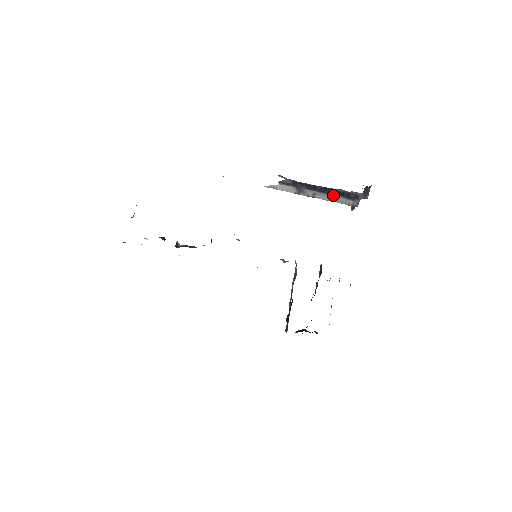
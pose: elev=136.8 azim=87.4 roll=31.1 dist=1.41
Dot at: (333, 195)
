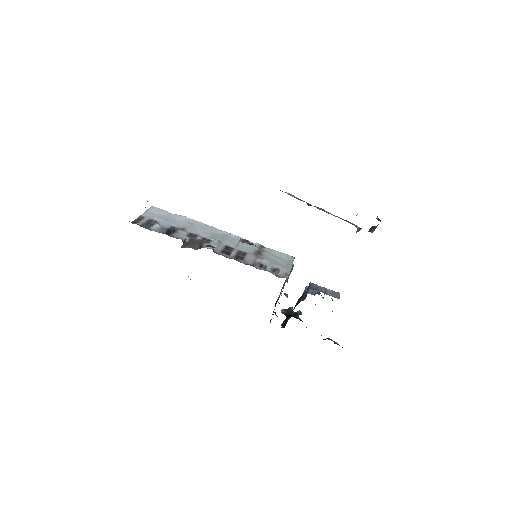
Dot at: (341, 218)
